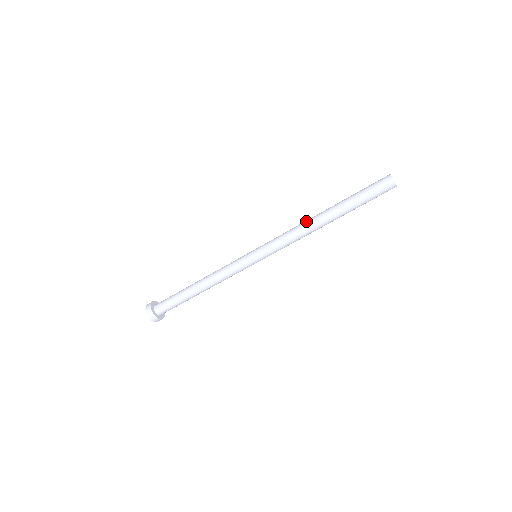
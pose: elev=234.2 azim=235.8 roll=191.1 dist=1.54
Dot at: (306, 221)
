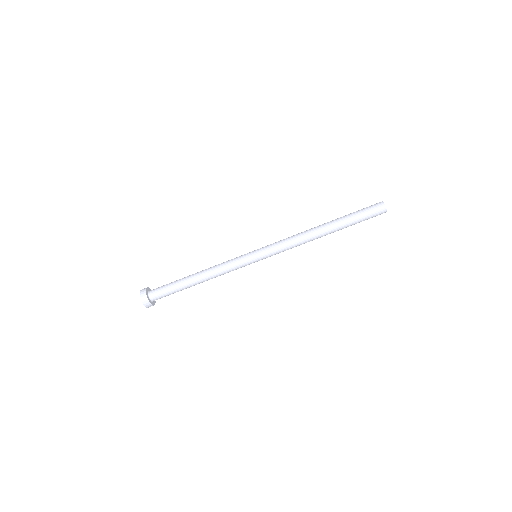
Dot at: occluded
